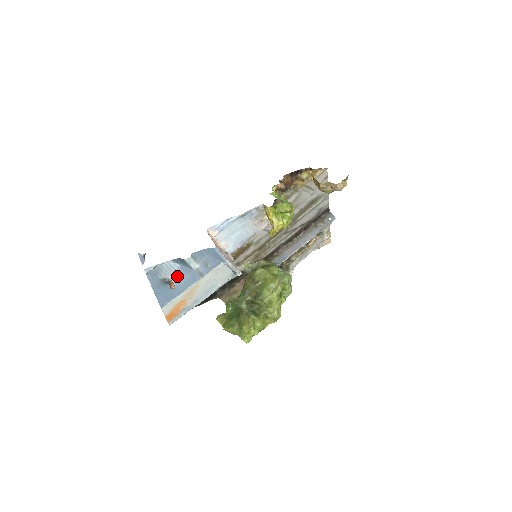
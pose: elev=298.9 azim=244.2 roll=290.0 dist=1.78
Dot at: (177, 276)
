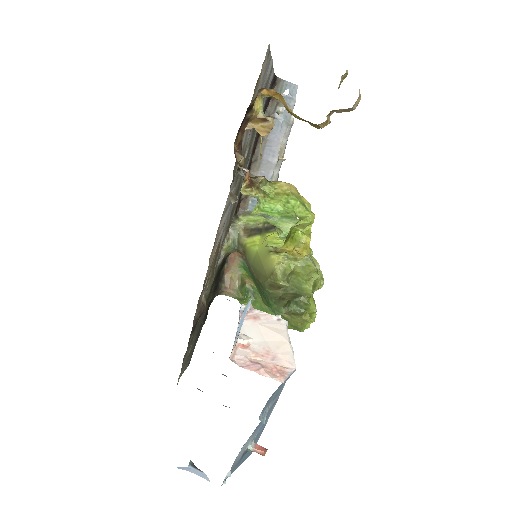
Dot at: (253, 437)
